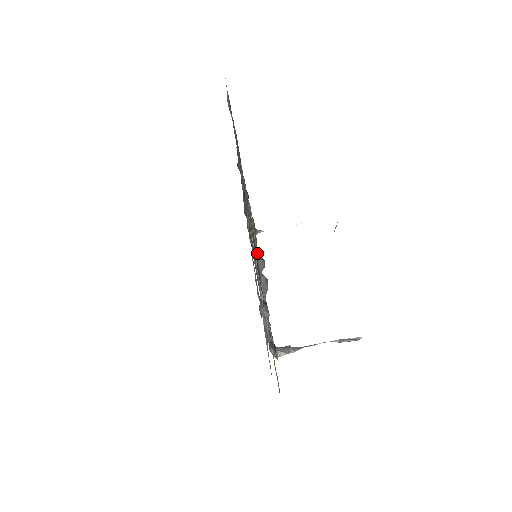
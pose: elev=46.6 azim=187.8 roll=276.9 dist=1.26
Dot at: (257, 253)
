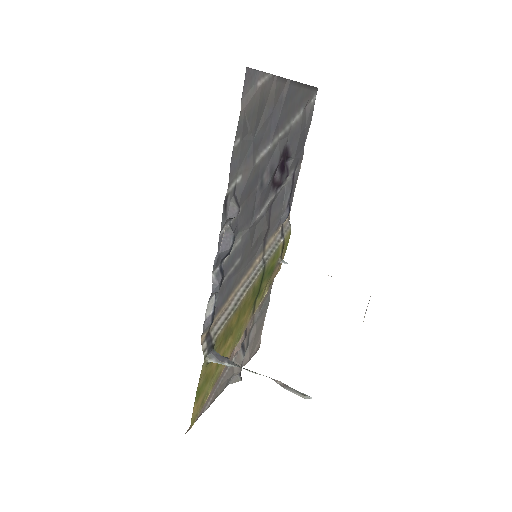
Dot at: (236, 196)
